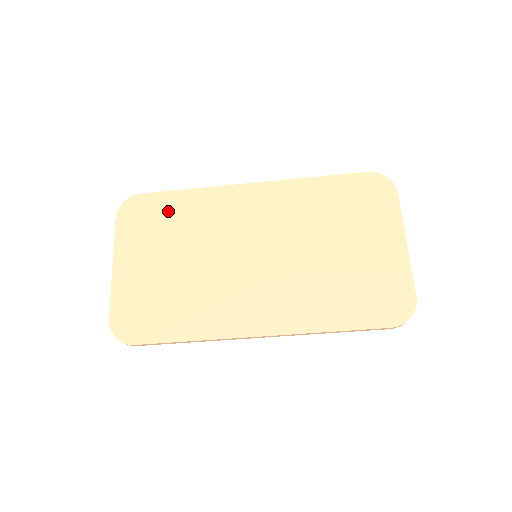
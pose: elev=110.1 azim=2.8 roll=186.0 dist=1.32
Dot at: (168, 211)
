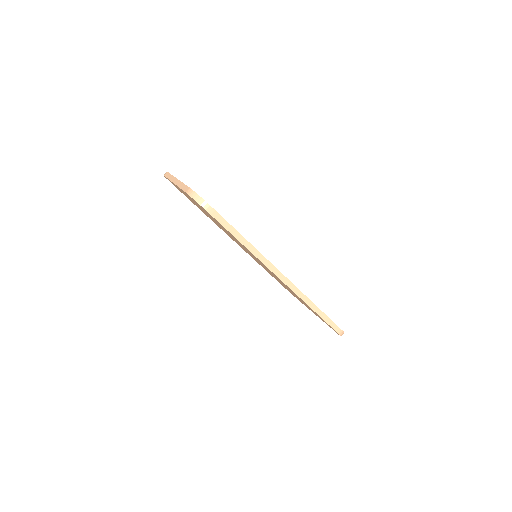
Dot at: occluded
